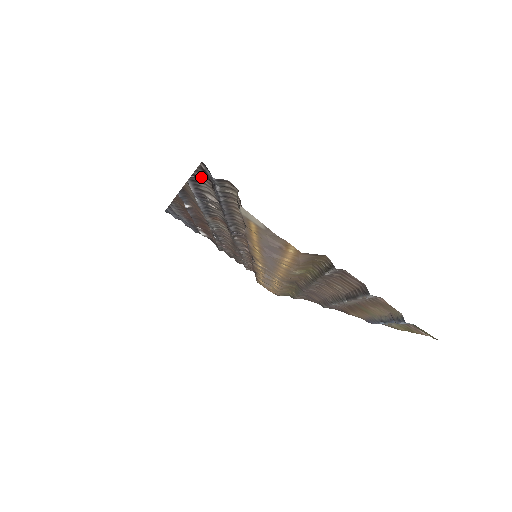
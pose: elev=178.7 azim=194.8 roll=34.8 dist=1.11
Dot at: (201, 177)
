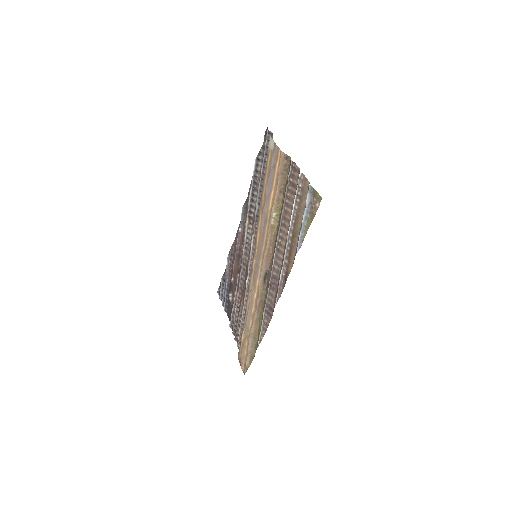
Dot at: (262, 153)
